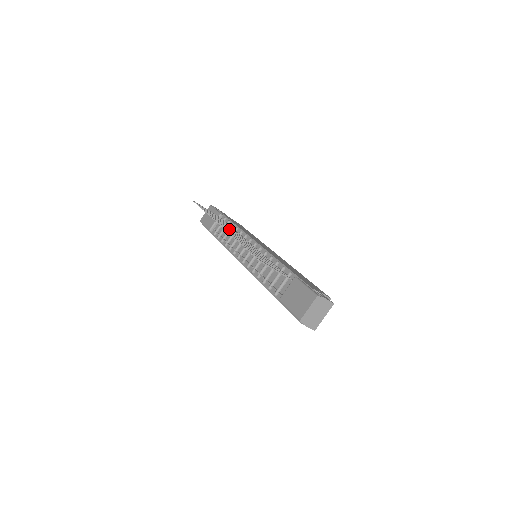
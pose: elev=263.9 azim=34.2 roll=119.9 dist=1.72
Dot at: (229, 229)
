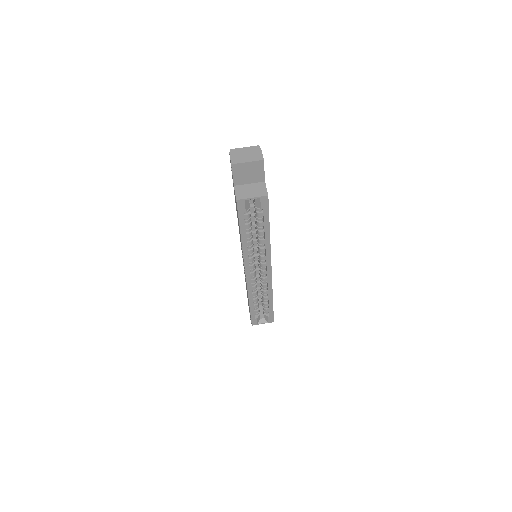
Dot at: occluded
